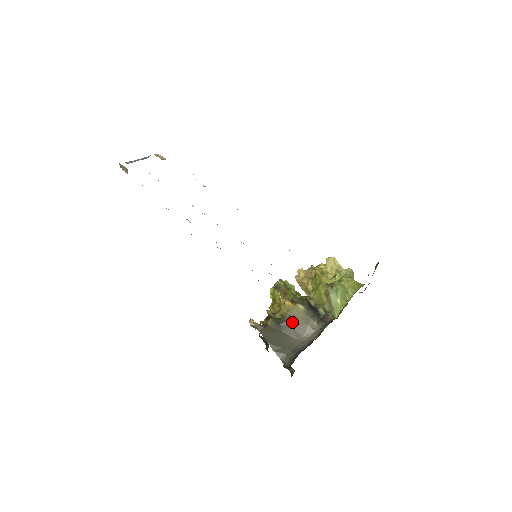
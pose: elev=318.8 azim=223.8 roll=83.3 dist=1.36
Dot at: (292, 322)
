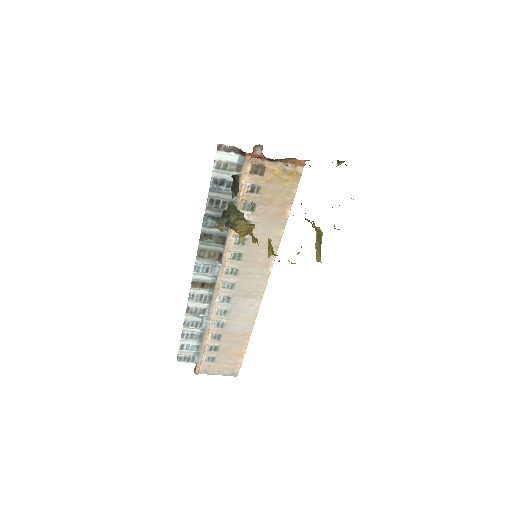
Dot at: occluded
